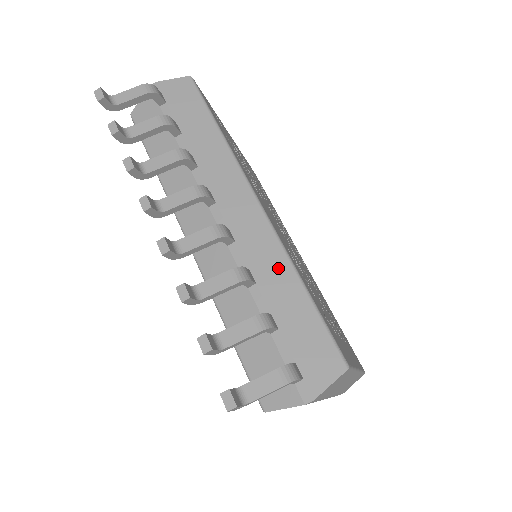
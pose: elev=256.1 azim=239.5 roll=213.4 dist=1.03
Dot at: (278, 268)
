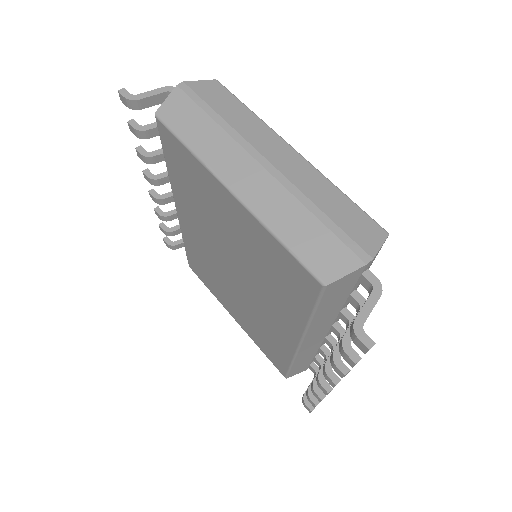
Dot at: occluded
